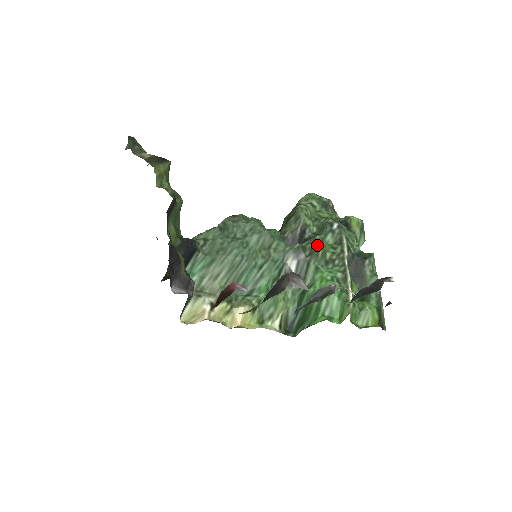
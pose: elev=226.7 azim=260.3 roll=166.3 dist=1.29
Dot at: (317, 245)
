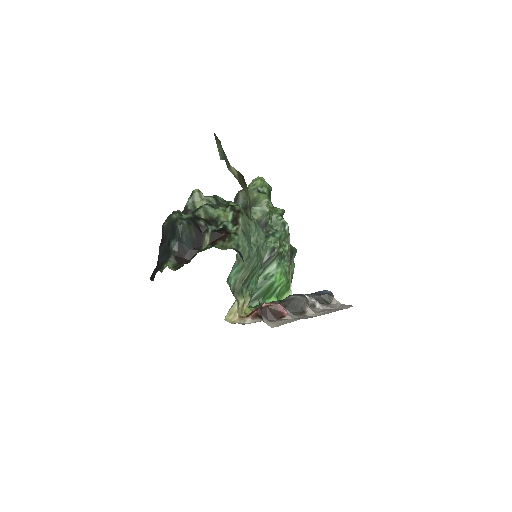
Dot at: (281, 245)
